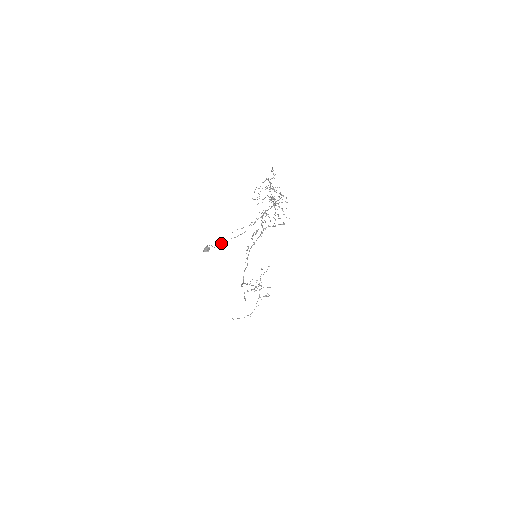
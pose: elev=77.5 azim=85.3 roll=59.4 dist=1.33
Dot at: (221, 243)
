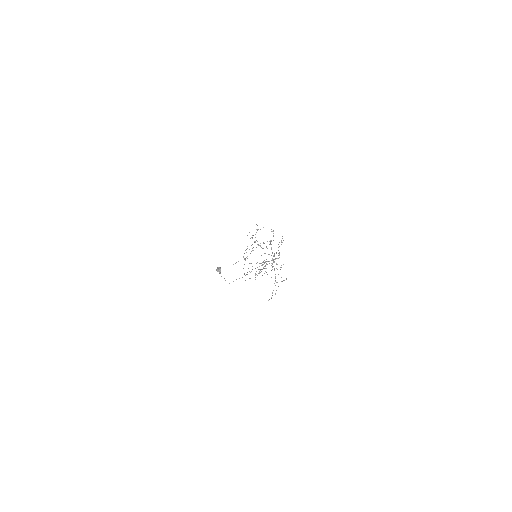
Dot at: occluded
